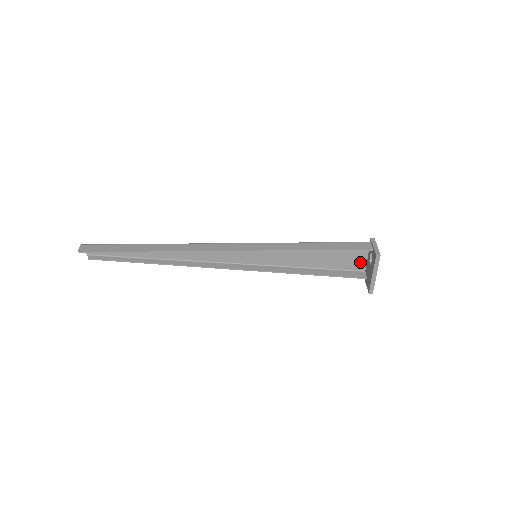
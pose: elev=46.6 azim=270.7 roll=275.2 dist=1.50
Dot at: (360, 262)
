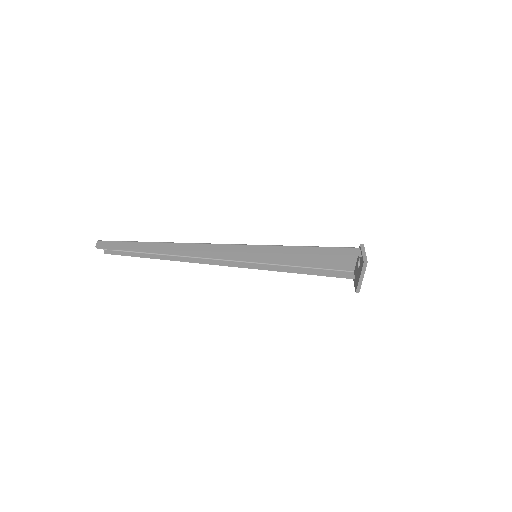
Dot at: (350, 264)
